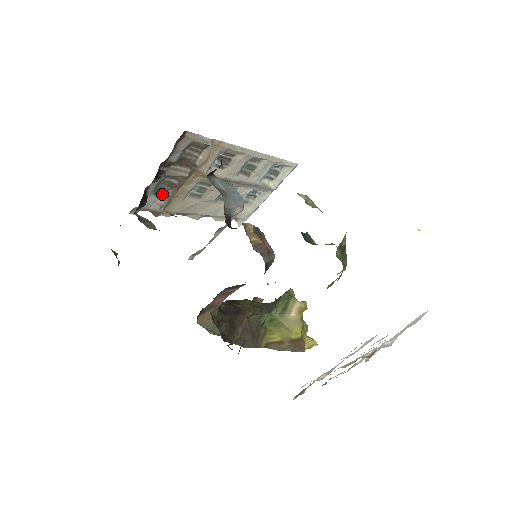
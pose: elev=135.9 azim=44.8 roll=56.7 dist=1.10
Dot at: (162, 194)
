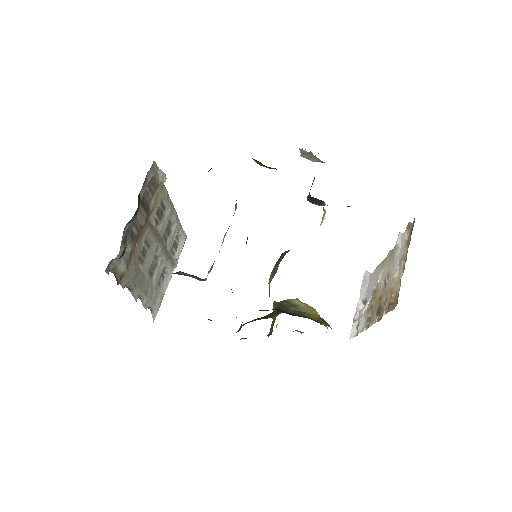
Dot at: (126, 248)
